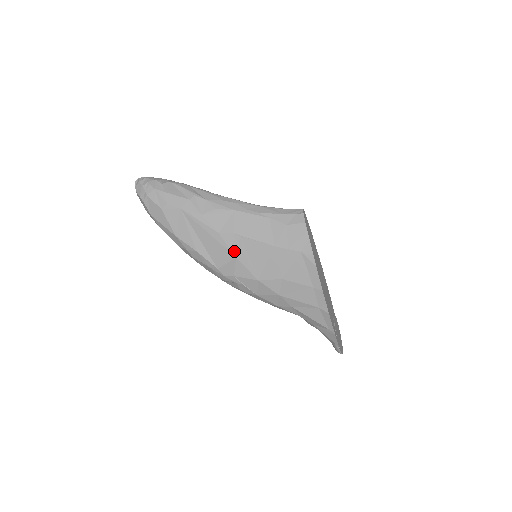
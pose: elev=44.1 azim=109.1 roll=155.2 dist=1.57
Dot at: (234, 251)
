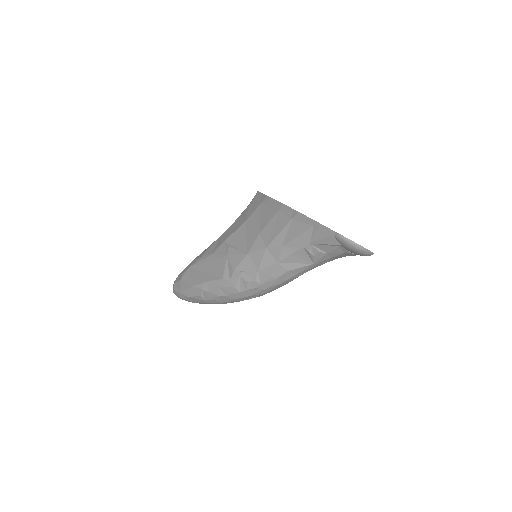
Dot at: (224, 253)
